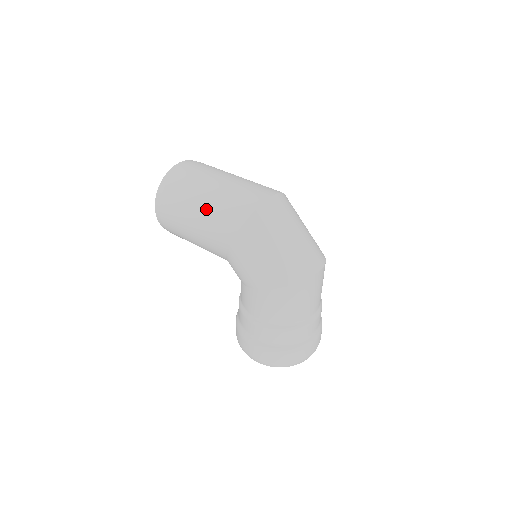
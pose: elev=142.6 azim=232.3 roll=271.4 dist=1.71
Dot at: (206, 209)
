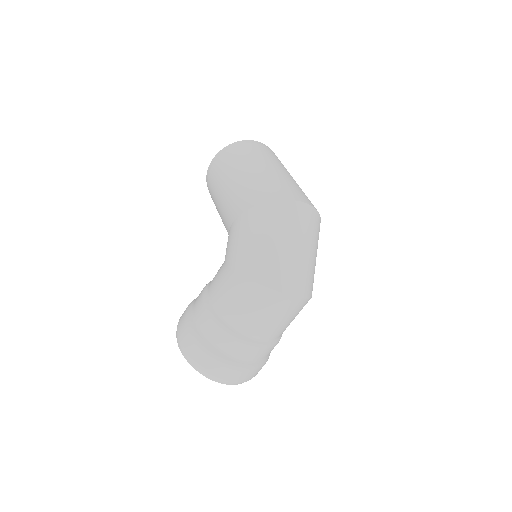
Dot at: (248, 177)
